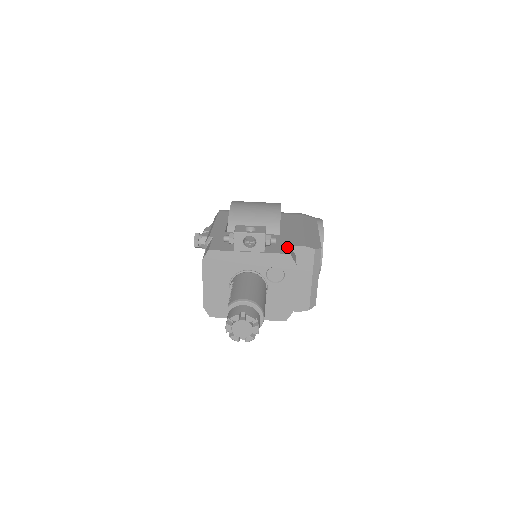
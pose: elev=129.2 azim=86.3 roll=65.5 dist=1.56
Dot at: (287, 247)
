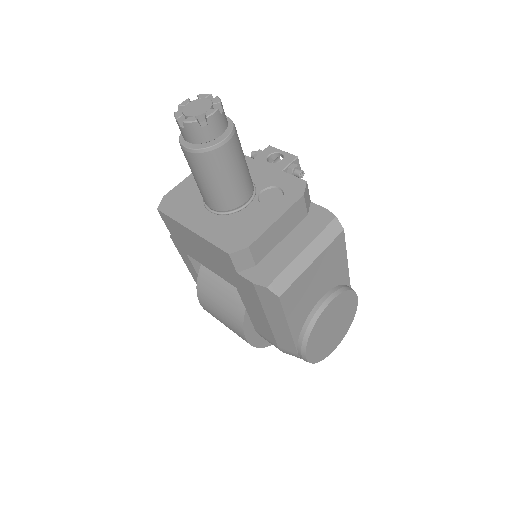
Dot at: occluded
